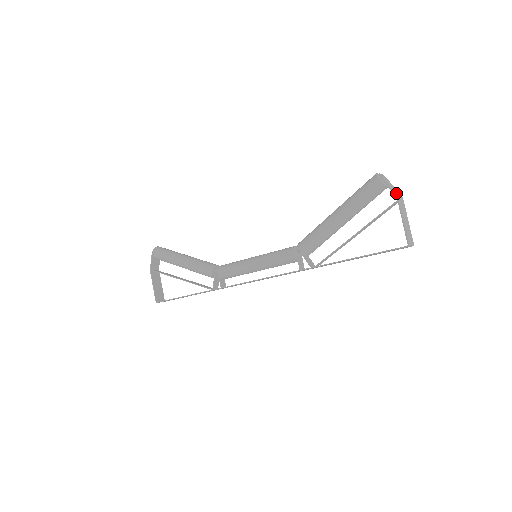
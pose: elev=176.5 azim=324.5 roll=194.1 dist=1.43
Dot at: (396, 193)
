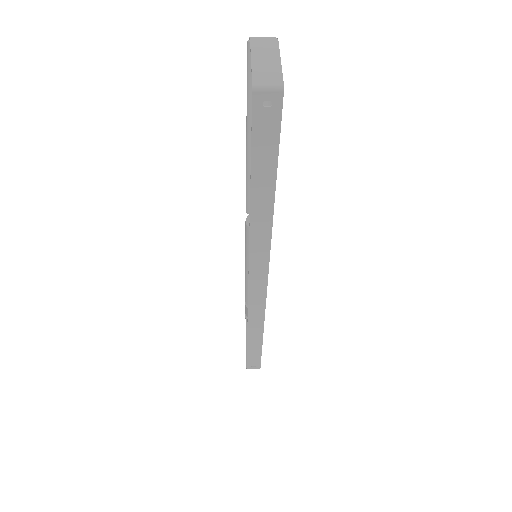
Dot at: (258, 38)
